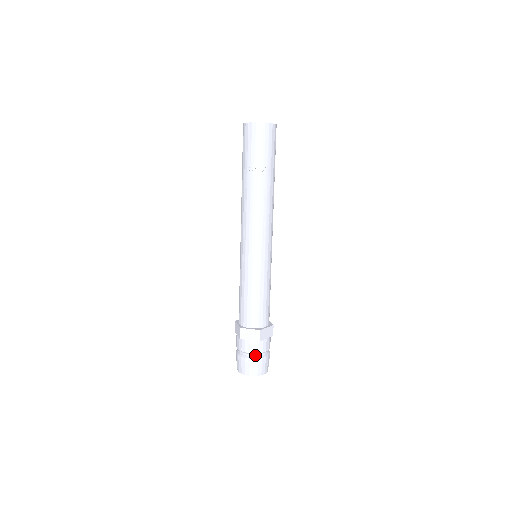
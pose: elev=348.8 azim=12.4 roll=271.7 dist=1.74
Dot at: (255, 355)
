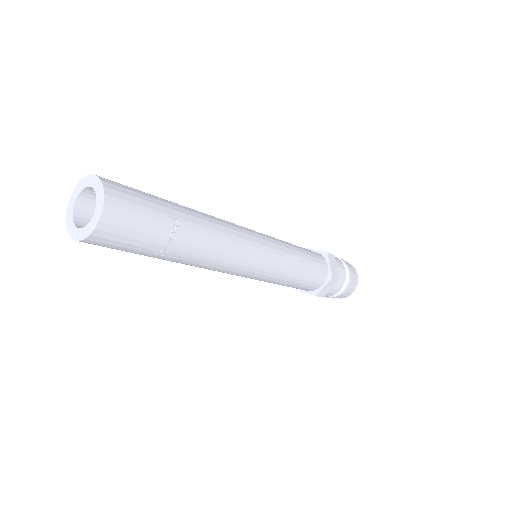
Dot at: (343, 284)
